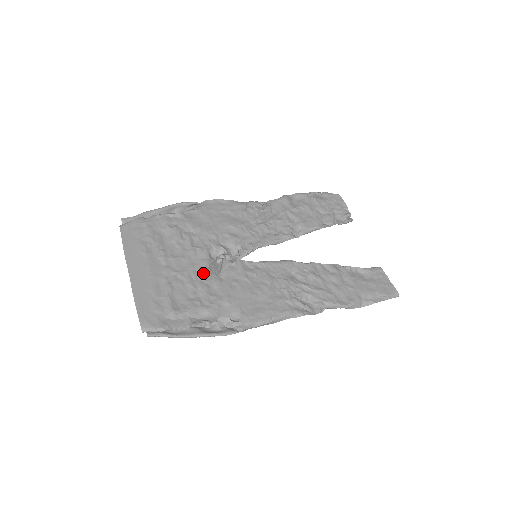
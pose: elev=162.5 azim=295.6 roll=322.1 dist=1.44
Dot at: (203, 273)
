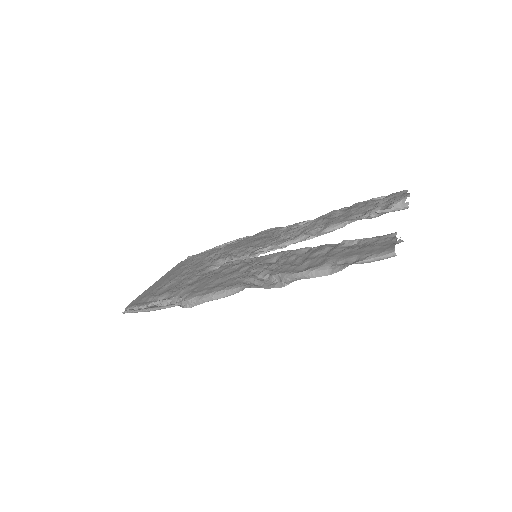
Dot at: (198, 273)
